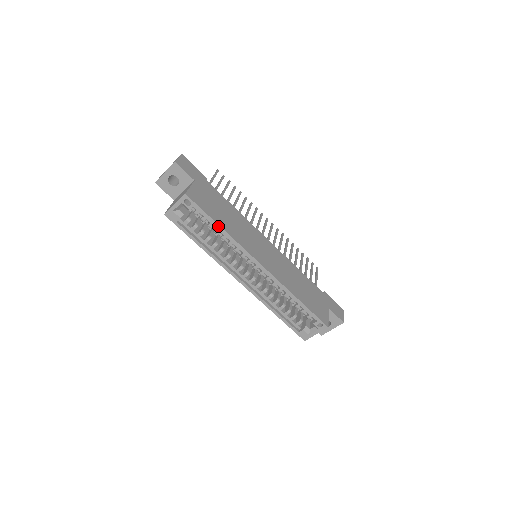
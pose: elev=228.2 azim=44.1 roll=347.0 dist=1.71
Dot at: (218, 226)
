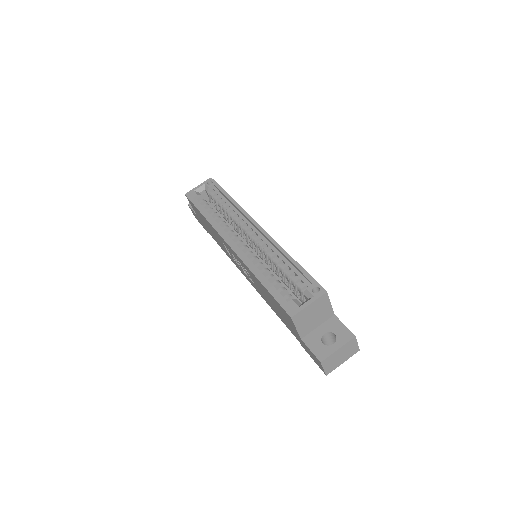
Dot at: (229, 196)
